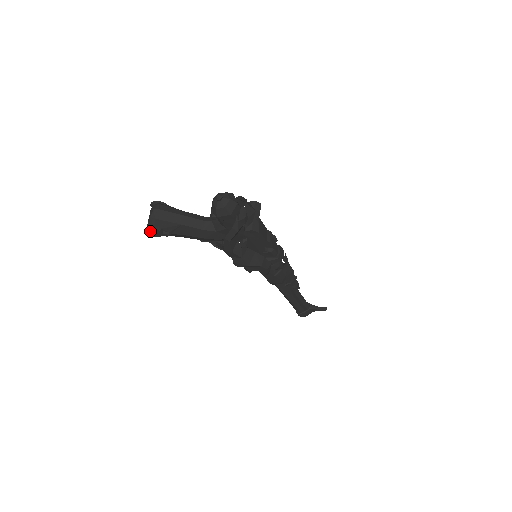
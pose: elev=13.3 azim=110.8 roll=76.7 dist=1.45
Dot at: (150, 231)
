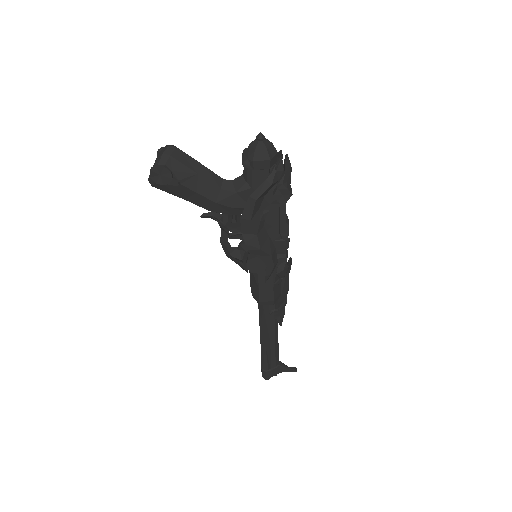
Dot at: (157, 172)
